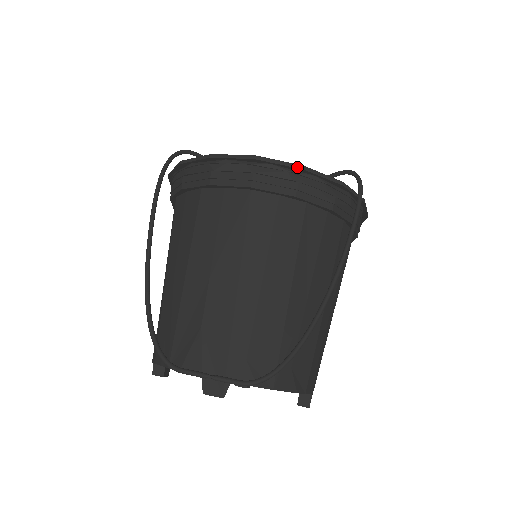
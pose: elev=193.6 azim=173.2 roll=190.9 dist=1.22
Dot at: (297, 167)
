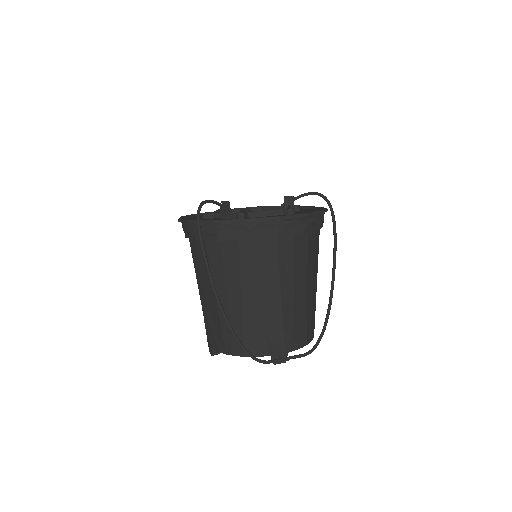
Dot at: (304, 216)
